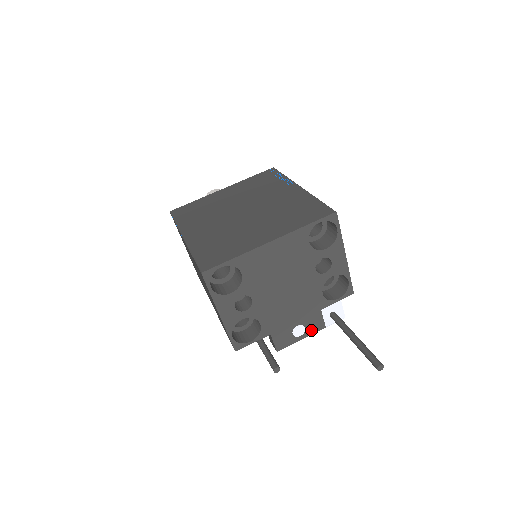
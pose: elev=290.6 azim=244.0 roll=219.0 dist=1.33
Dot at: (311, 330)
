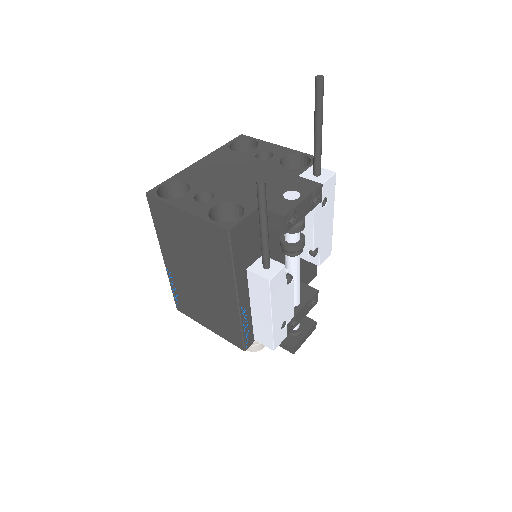
Dot at: (307, 191)
